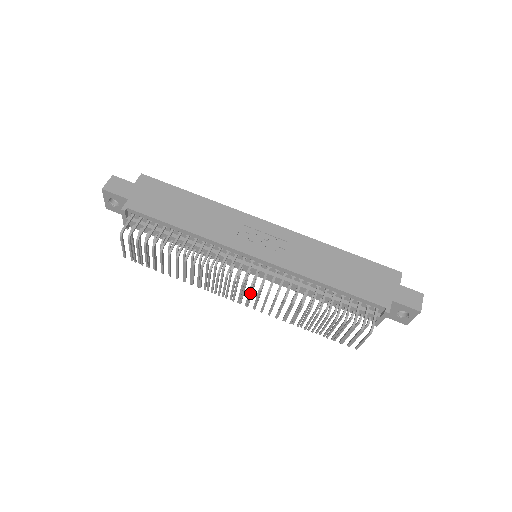
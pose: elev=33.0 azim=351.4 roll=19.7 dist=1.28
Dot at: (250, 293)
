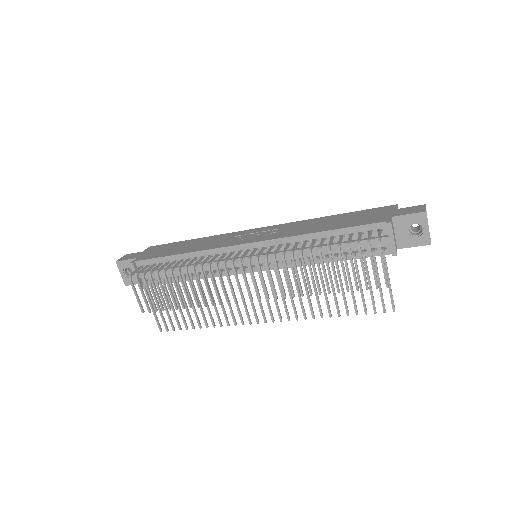
Dot at: (252, 274)
